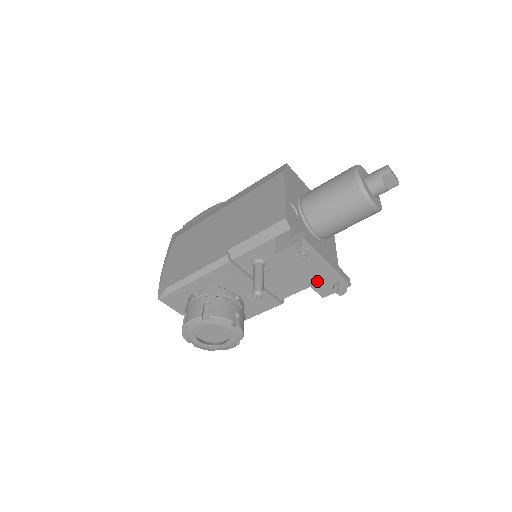
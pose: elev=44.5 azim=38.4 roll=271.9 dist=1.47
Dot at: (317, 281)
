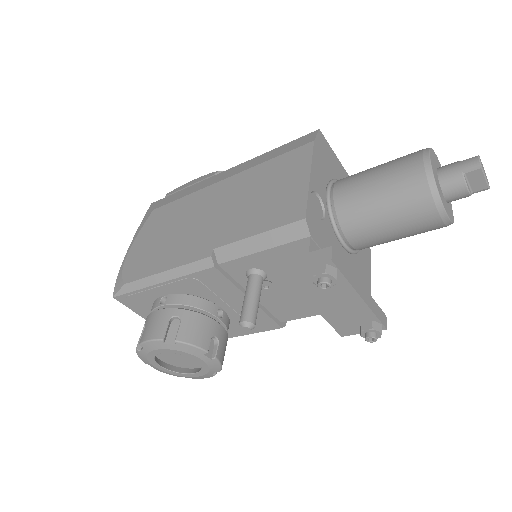
Dot at: (338, 316)
